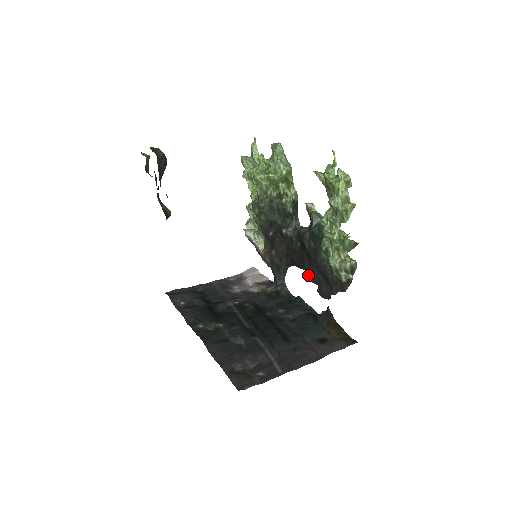
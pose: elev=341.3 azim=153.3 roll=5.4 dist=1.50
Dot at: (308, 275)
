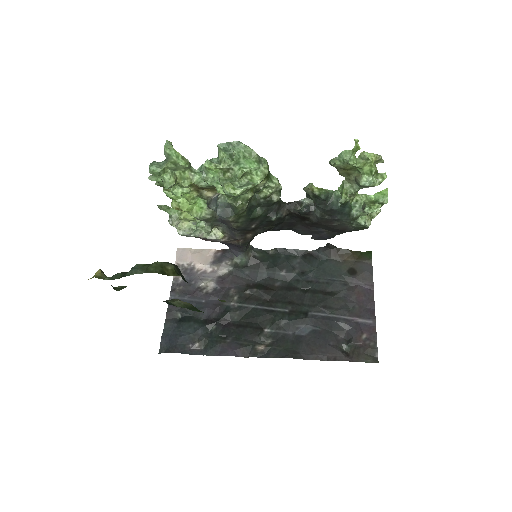
Dot at: (296, 232)
